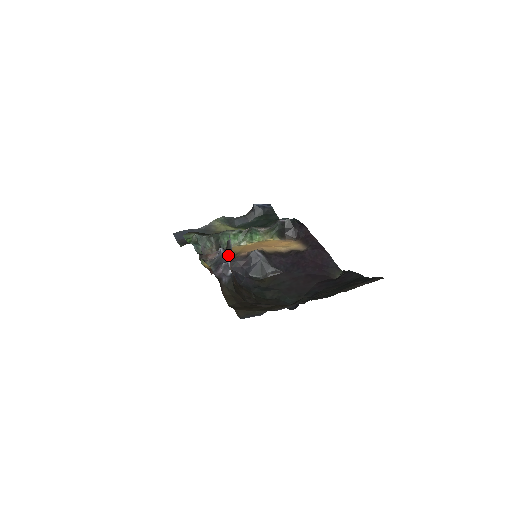
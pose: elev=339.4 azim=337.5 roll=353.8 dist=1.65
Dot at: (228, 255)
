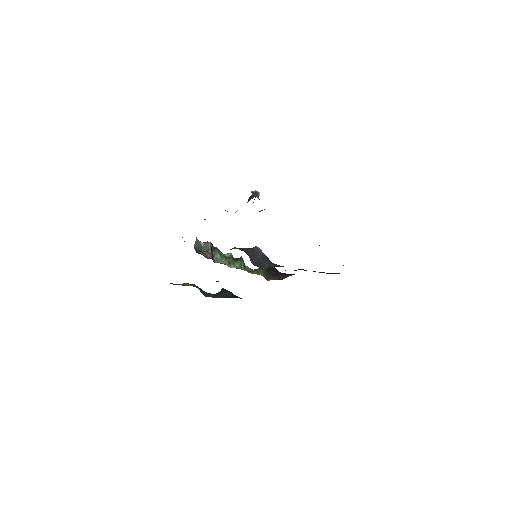
Dot at: occluded
